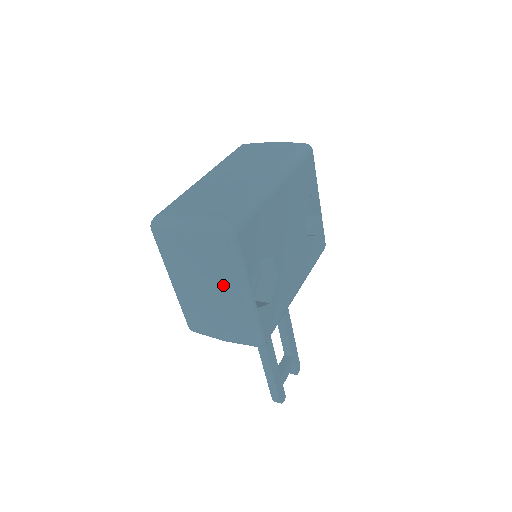
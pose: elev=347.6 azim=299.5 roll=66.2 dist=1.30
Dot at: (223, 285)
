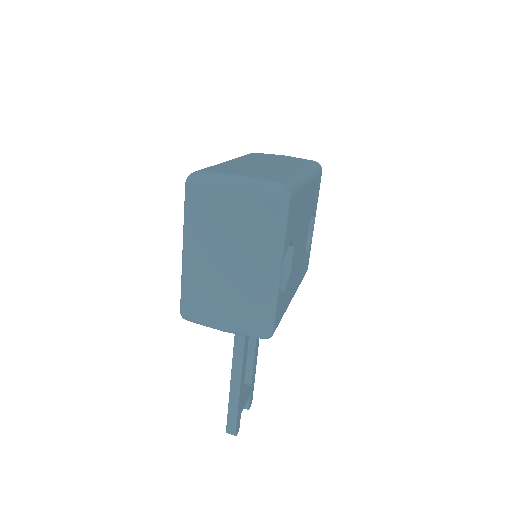
Dot at: (253, 256)
